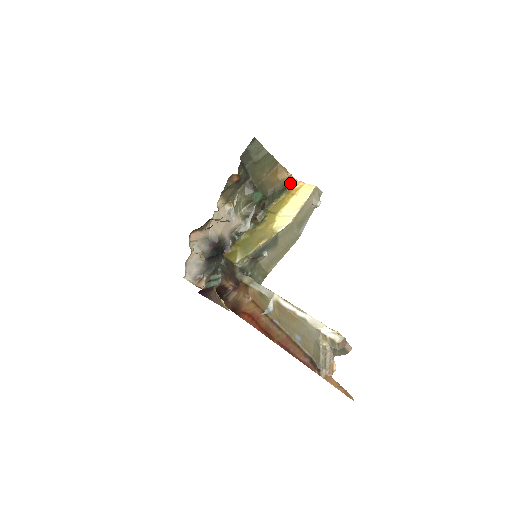
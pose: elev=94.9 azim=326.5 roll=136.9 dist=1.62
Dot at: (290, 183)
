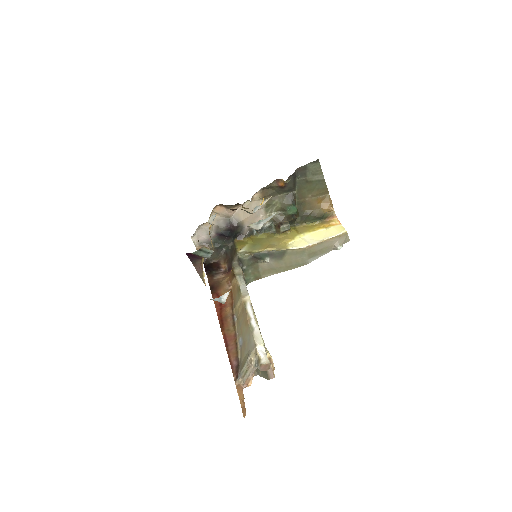
Dot at: (329, 216)
